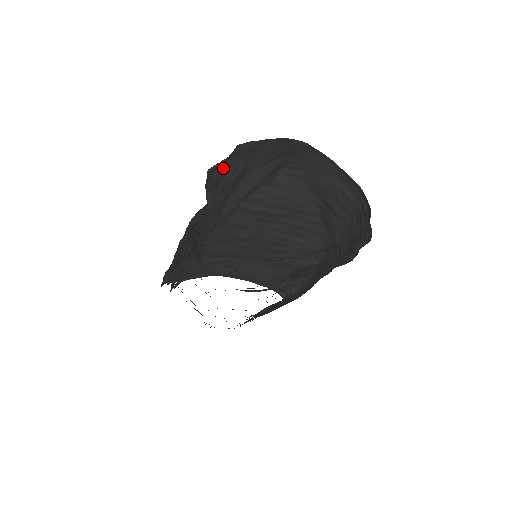
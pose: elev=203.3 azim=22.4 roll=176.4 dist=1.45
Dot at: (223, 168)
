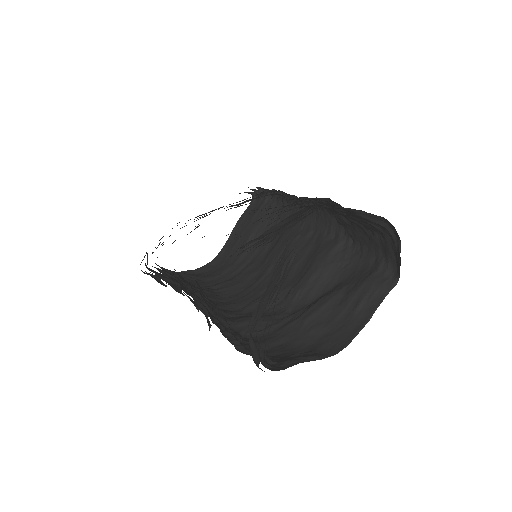
Dot at: (264, 330)
